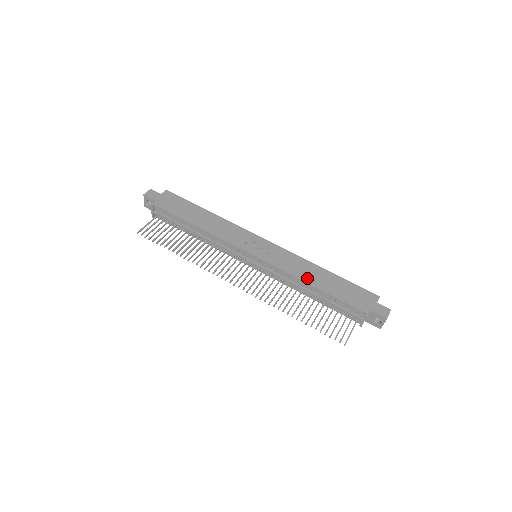
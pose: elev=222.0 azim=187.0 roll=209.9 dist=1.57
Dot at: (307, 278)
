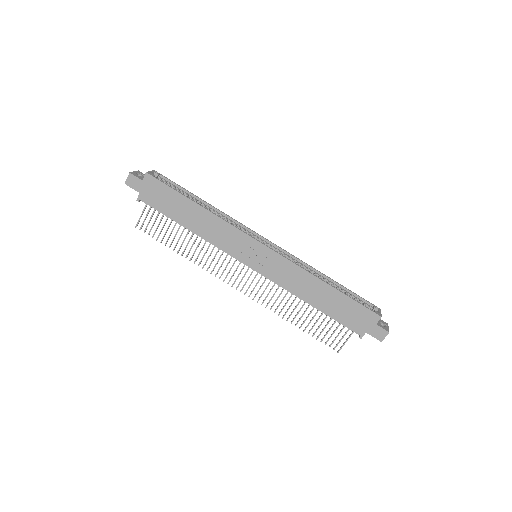
Dot at: (305, 296)
